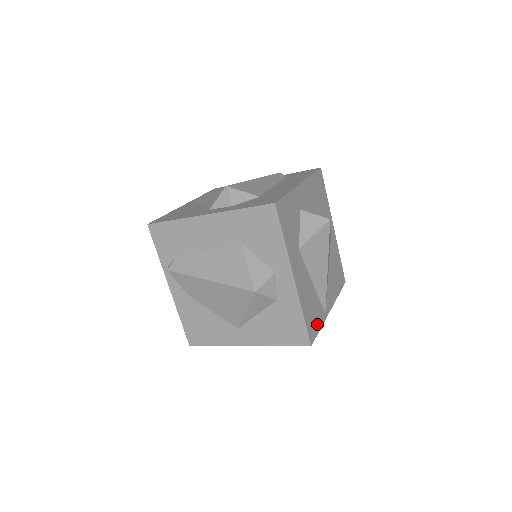
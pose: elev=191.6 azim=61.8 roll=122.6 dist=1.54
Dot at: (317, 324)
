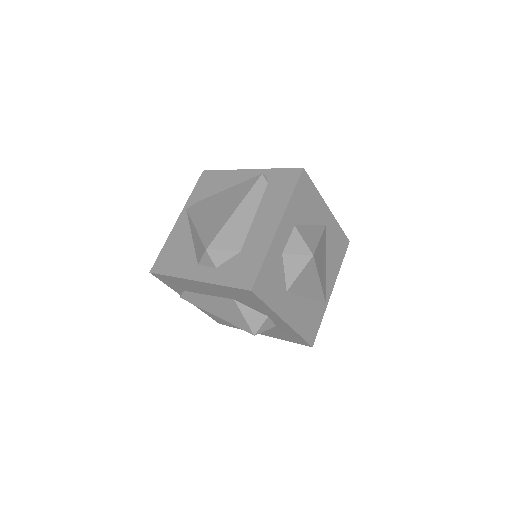
Dot at: (317, 323)
